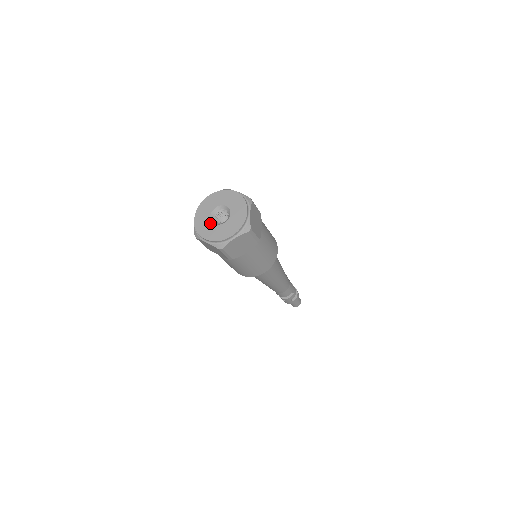
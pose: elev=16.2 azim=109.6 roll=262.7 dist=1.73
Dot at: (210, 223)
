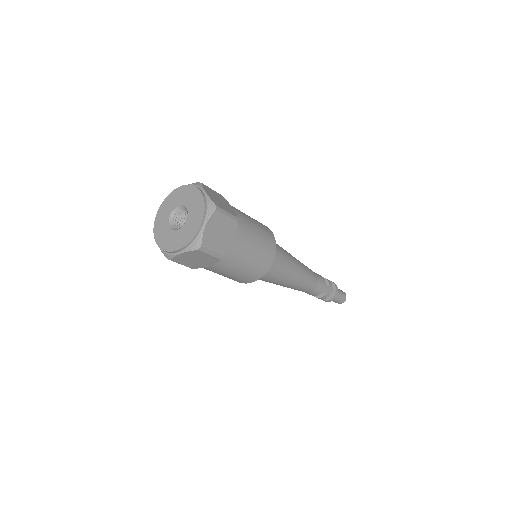
Dot at: (166, 224)
